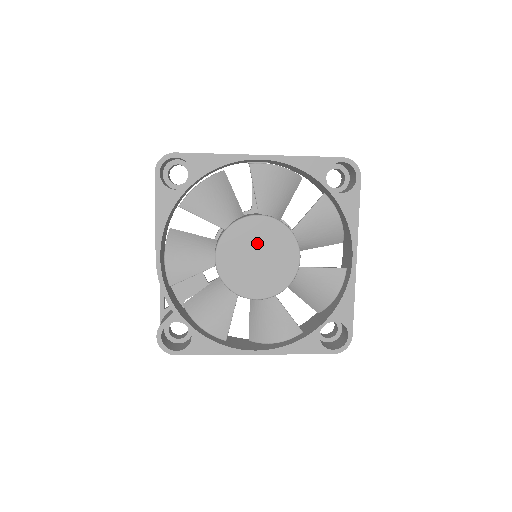
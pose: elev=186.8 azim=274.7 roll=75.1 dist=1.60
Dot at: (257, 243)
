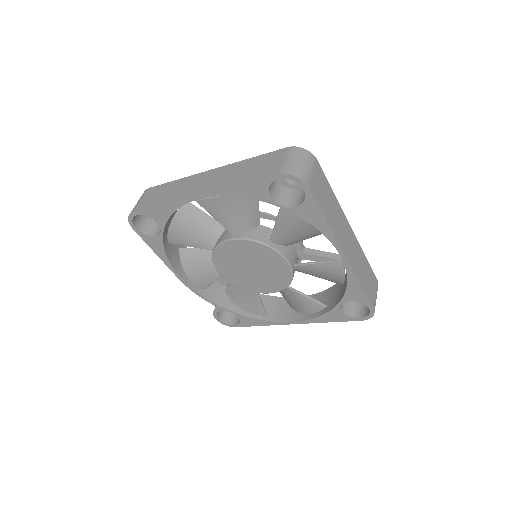
Dot at: (243, 259)
